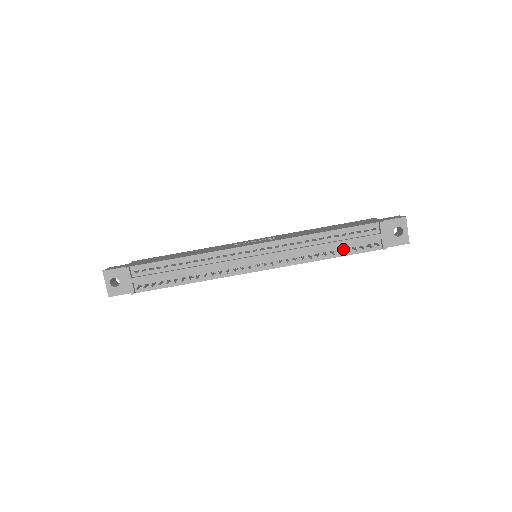
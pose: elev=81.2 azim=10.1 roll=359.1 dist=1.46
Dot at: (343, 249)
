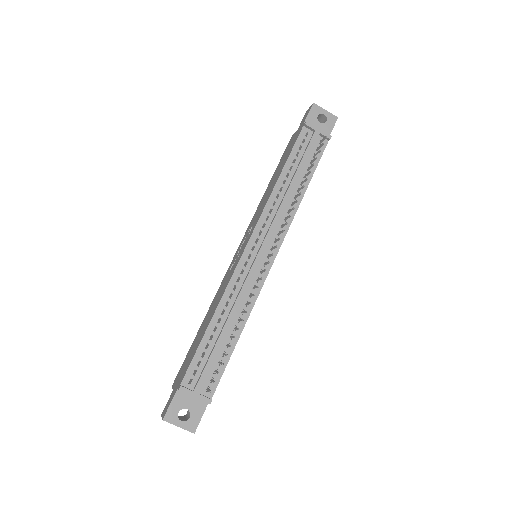
Dot at: (306, 172)
